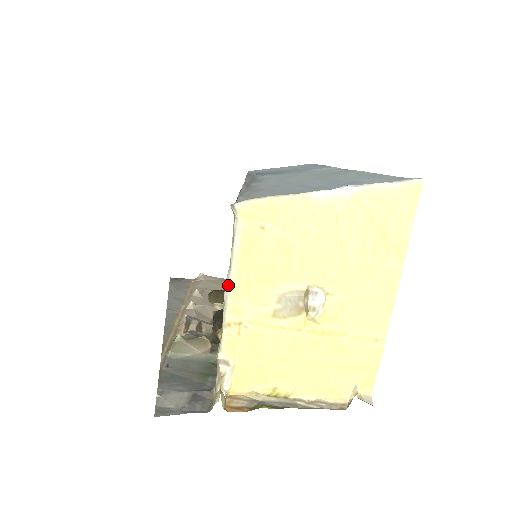
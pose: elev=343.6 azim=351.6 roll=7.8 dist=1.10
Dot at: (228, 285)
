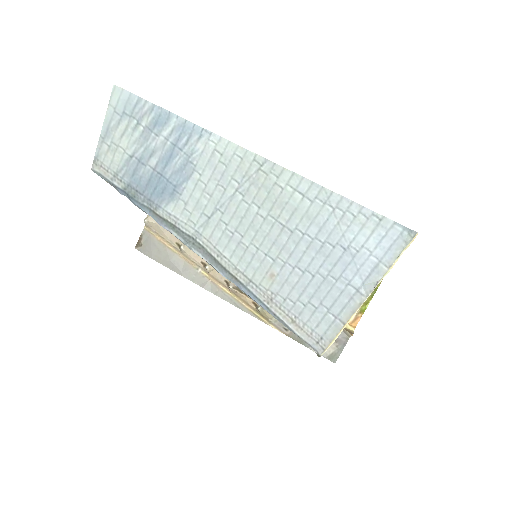
Dot at: occluded
